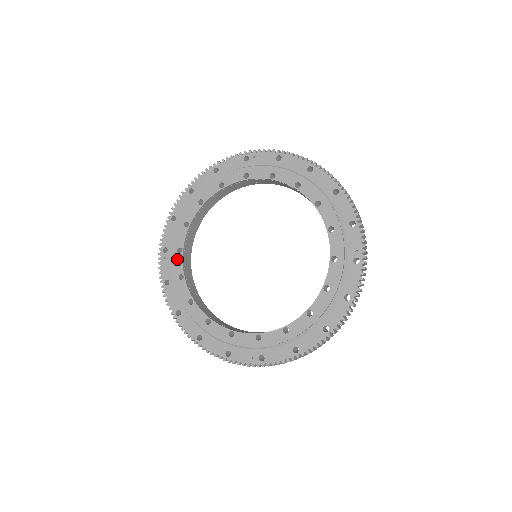
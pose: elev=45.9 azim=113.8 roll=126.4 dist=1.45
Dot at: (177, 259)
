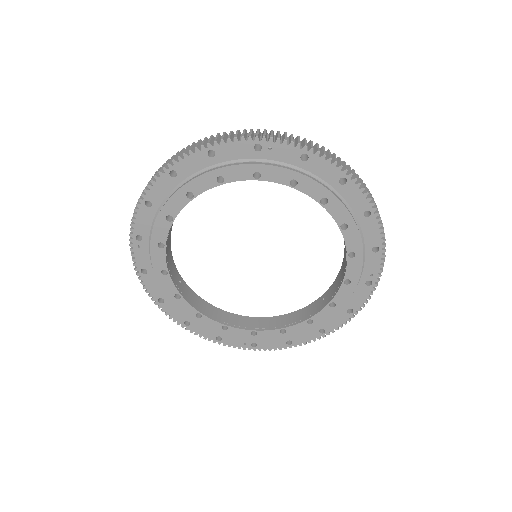
Dot at: (158, 254)
